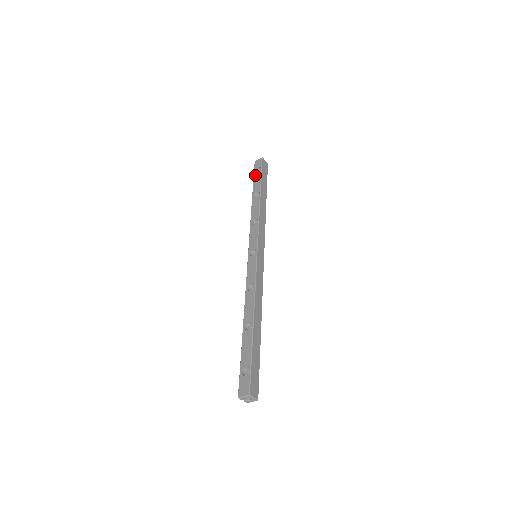
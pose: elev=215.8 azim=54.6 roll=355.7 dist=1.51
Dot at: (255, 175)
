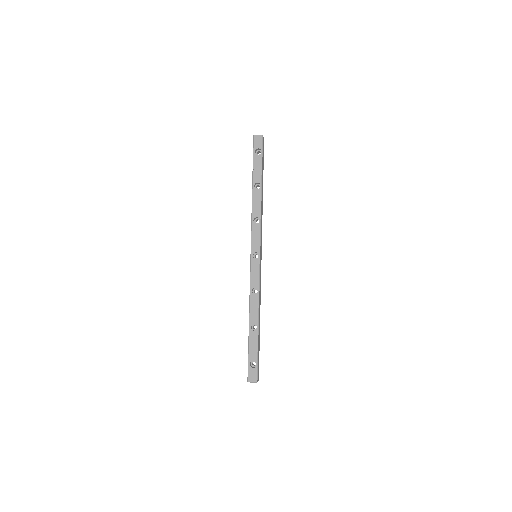
Dot at: (255, 157)
